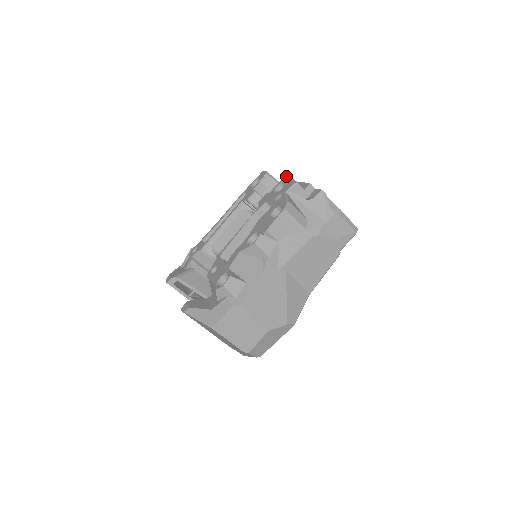
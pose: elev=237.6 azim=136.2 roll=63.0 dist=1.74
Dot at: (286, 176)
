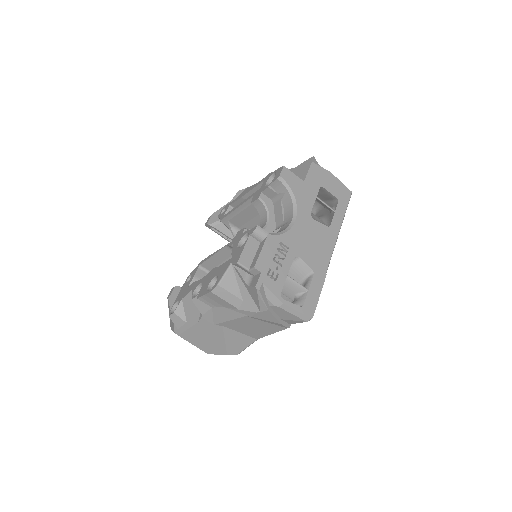
Dot at: (253, 230)
